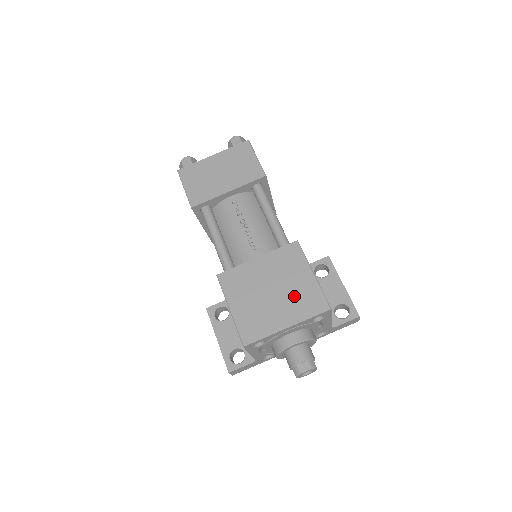
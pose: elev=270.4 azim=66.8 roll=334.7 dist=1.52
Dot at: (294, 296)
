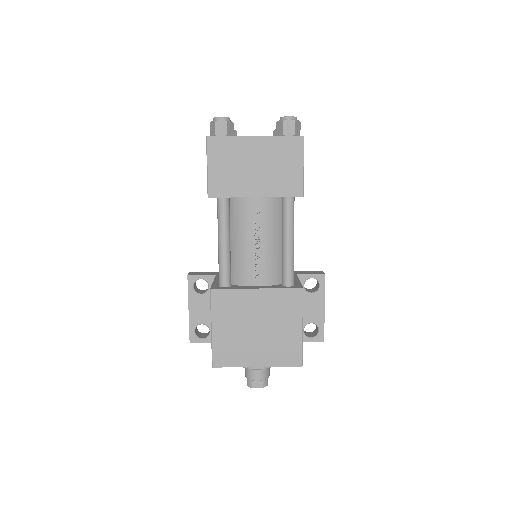
Dot at: (276, 342)
